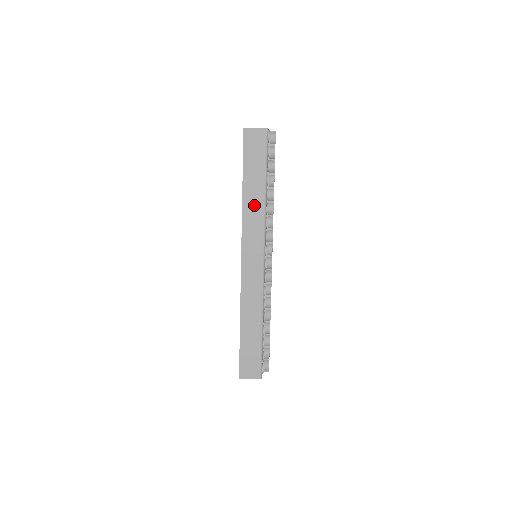
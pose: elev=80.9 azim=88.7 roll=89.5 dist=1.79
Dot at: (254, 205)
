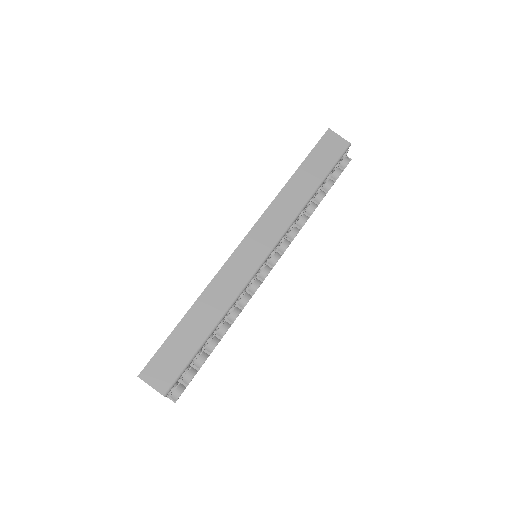
Dot at: (294, 197)
